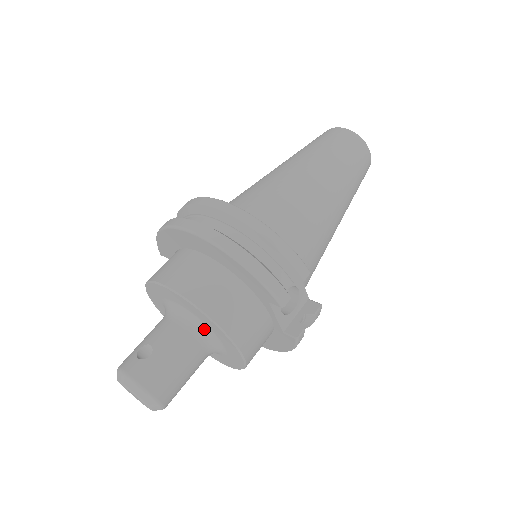
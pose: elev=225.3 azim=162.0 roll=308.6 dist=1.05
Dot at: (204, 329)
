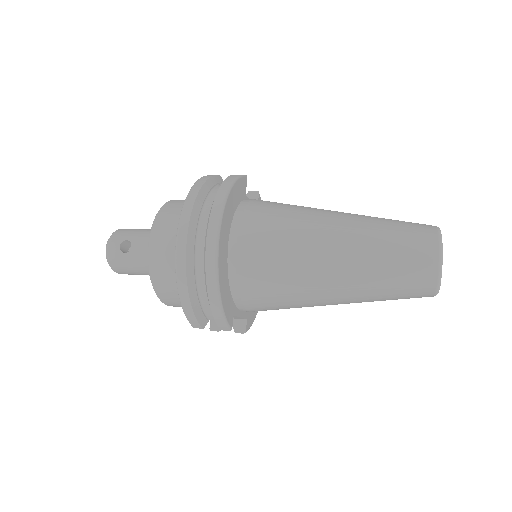
Dot at: occluded
